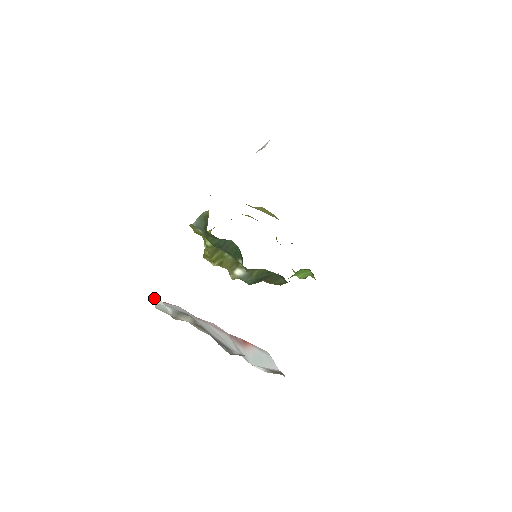
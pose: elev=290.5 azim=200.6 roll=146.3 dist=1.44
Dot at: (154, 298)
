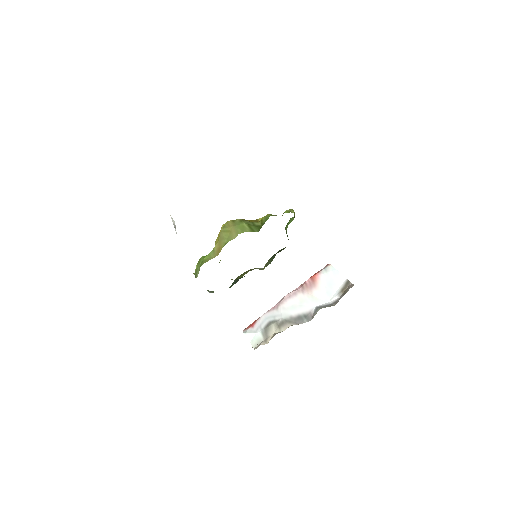
Dot at: (247, 338)
